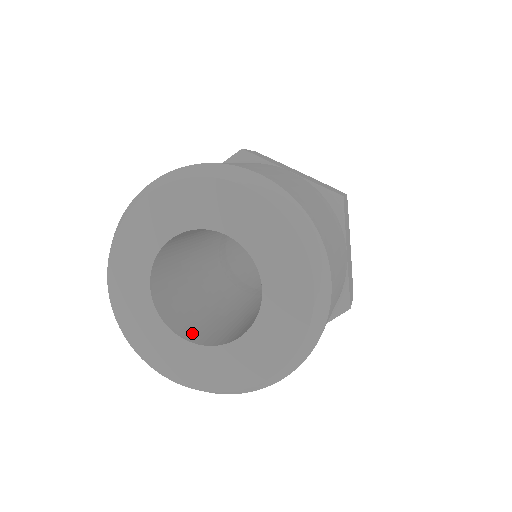
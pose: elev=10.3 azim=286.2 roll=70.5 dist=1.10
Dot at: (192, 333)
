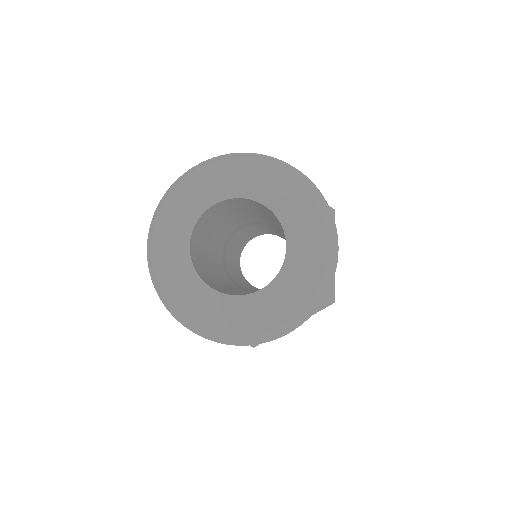
Dot at: (217, 289)
